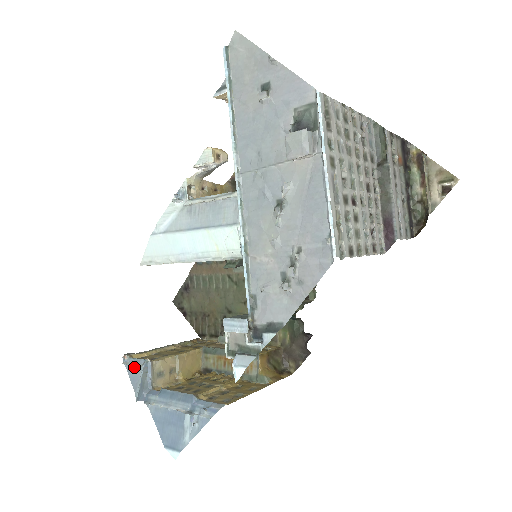
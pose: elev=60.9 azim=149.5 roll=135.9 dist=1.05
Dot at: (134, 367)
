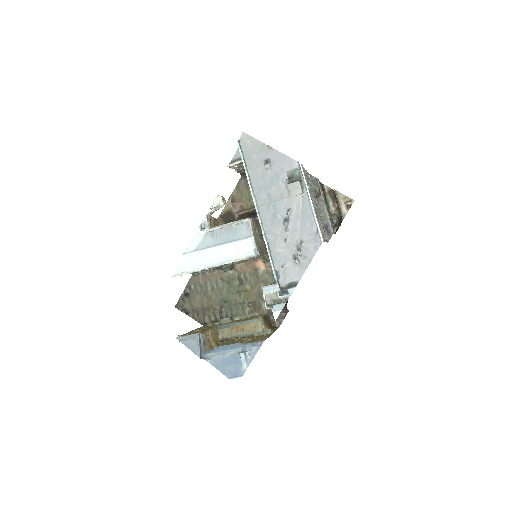
Dot at: (190, 340)
